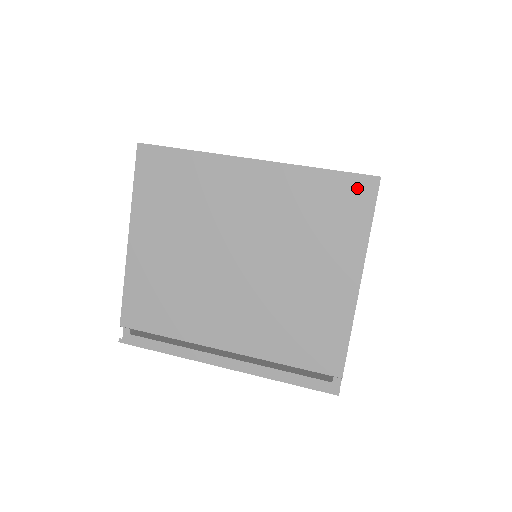
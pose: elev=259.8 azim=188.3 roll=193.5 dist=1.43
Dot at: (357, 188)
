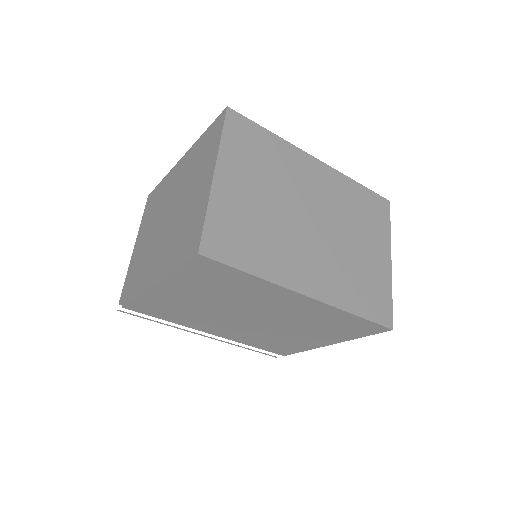
Dot at: (372, 328)
